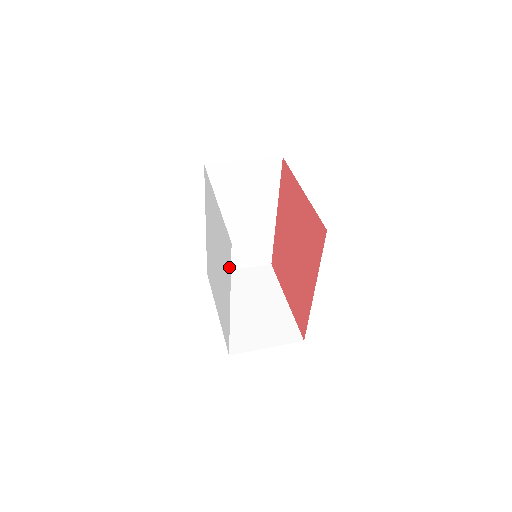
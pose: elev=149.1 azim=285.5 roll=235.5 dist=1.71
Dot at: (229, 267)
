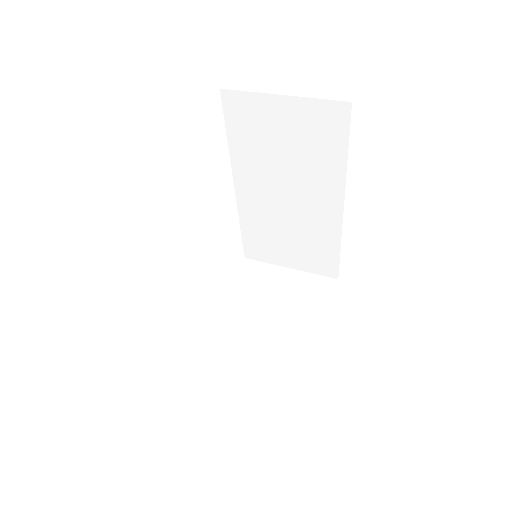
Dot at: occluded
